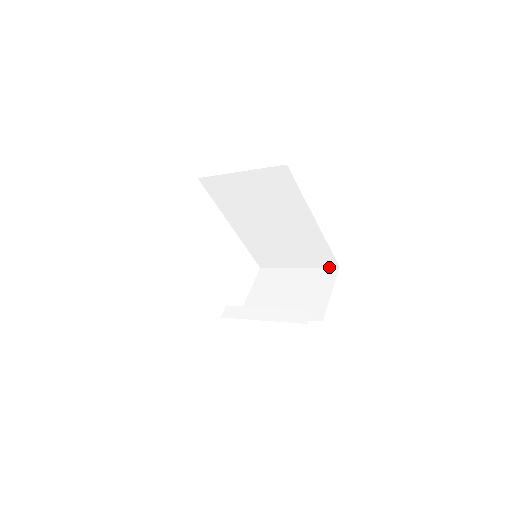
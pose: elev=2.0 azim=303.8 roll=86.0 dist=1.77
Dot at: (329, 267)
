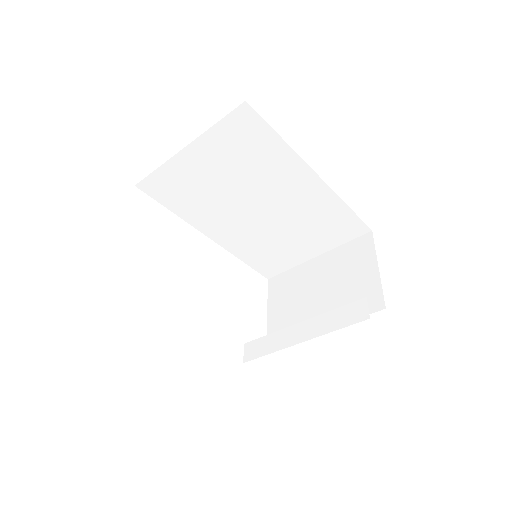
Dot at: (357, 237)
